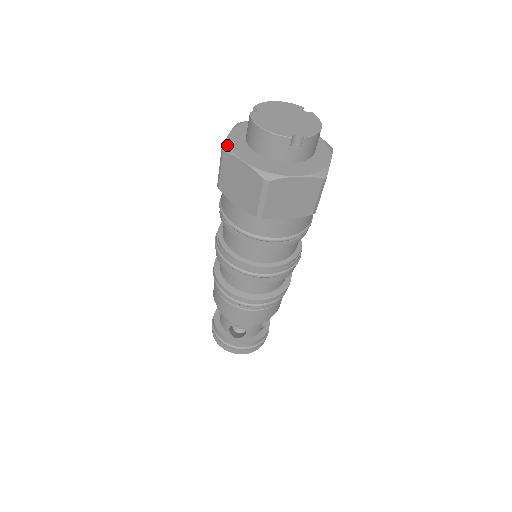
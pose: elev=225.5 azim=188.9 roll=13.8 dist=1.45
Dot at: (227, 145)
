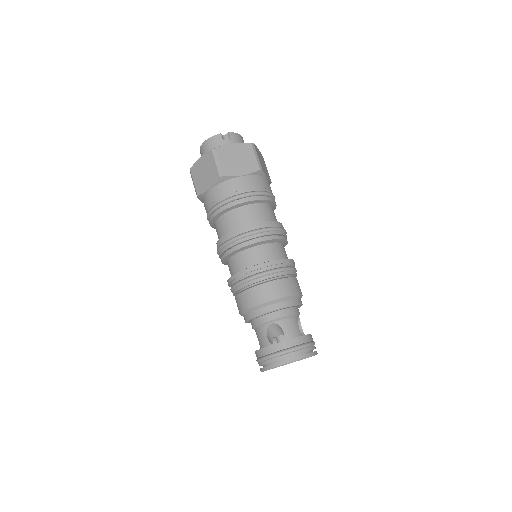
Dot at: occluded
